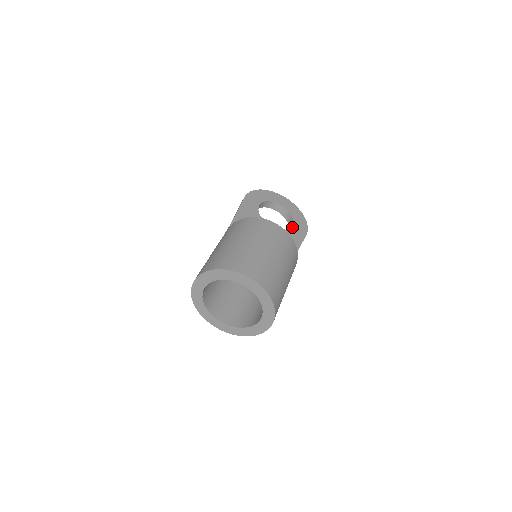
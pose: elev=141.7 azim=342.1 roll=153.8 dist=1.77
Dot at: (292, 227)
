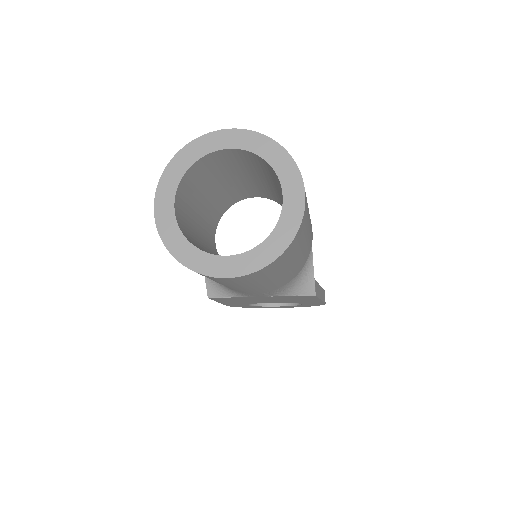
Dot at: occluded
